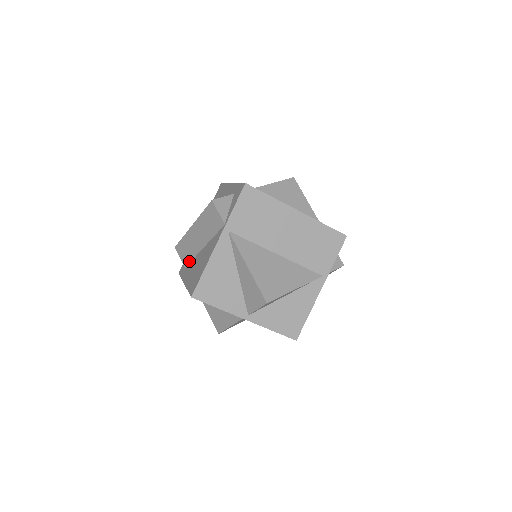
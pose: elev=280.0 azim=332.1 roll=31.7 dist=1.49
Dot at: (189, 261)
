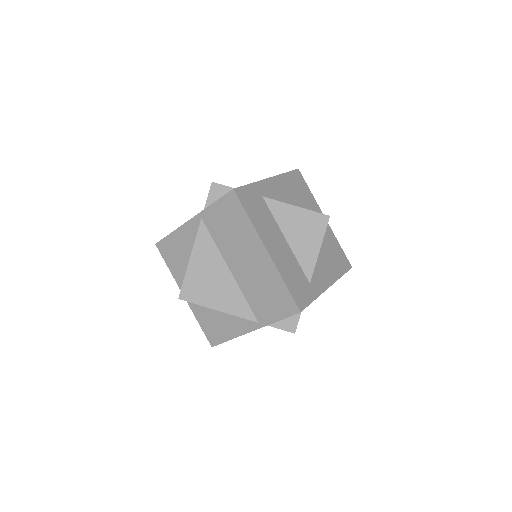
Dot at: occluded
